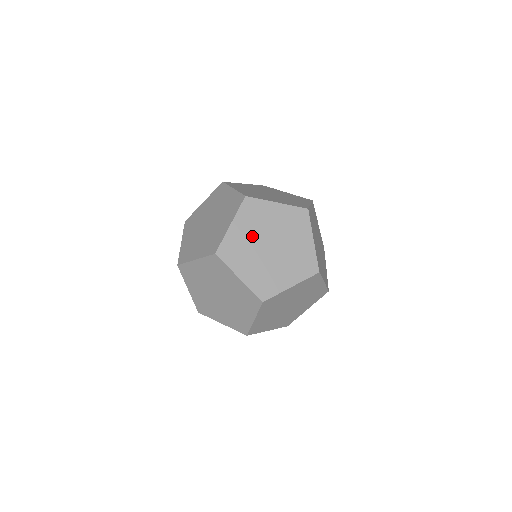
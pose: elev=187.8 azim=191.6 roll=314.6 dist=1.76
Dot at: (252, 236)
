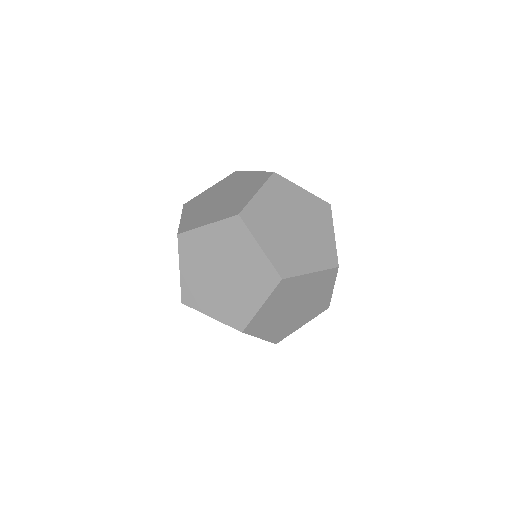
Dot at: (202, 208)
